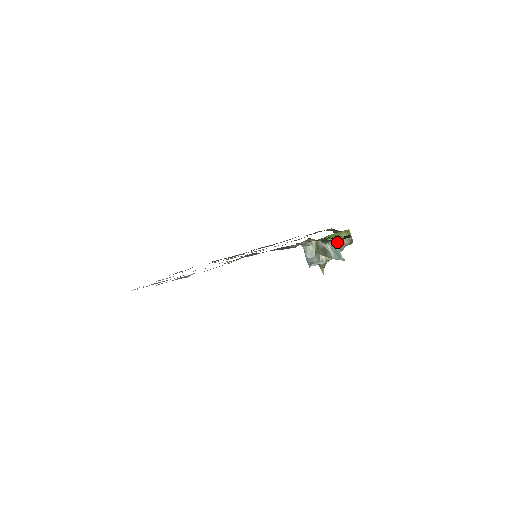
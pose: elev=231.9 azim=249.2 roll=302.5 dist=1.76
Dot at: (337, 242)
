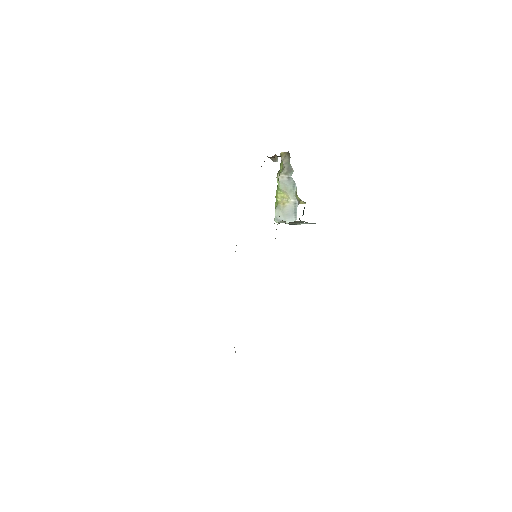
Dot at: (282, 173)
